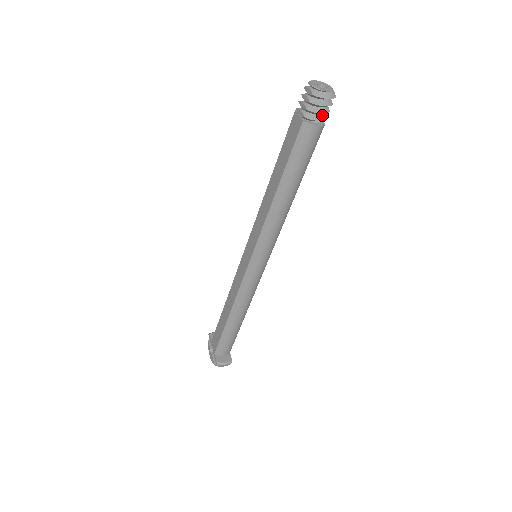
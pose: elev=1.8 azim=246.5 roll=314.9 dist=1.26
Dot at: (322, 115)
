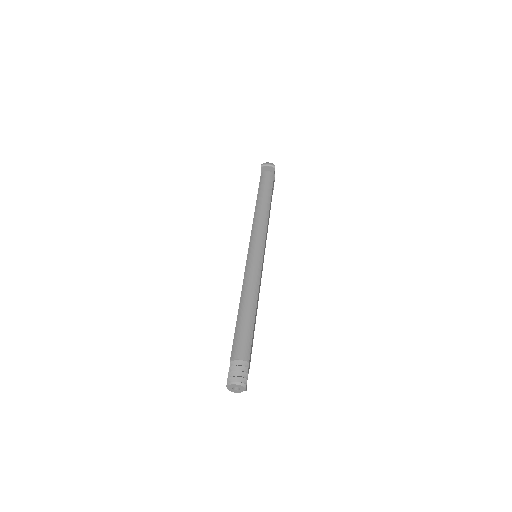
Dot at: occluded
